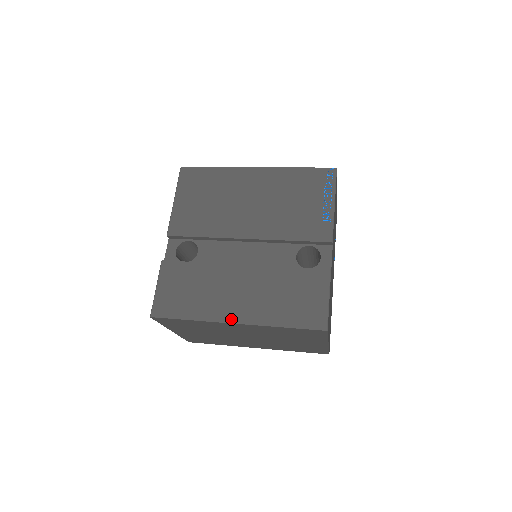
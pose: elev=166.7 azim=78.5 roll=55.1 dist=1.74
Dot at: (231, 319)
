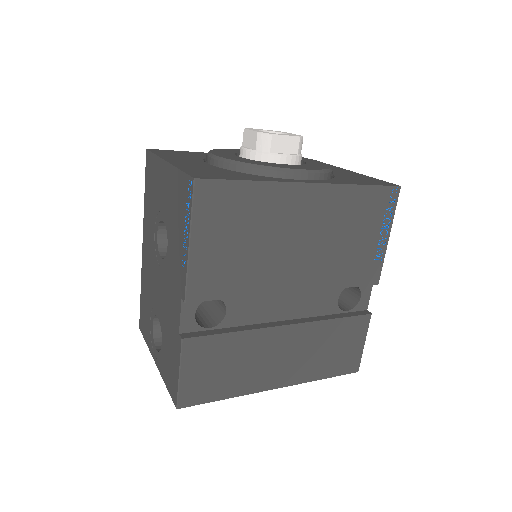
Dot at: (273, 386)
